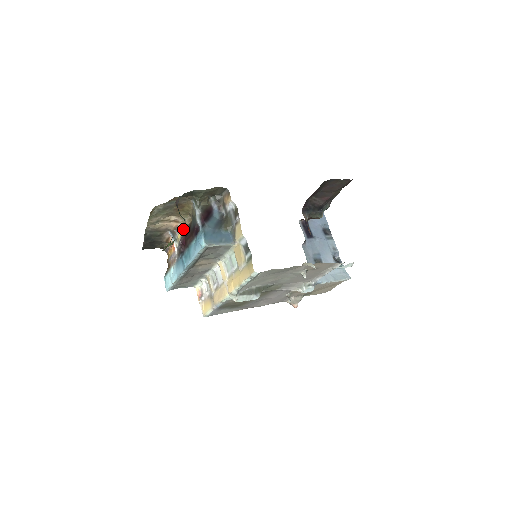
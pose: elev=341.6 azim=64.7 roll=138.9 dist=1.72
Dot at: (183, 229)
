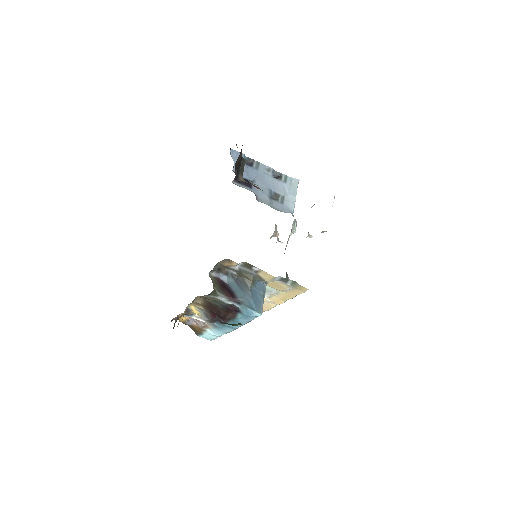
Dot at: occluded
